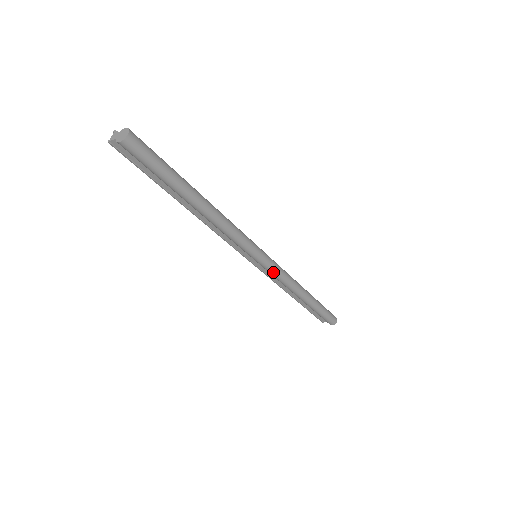
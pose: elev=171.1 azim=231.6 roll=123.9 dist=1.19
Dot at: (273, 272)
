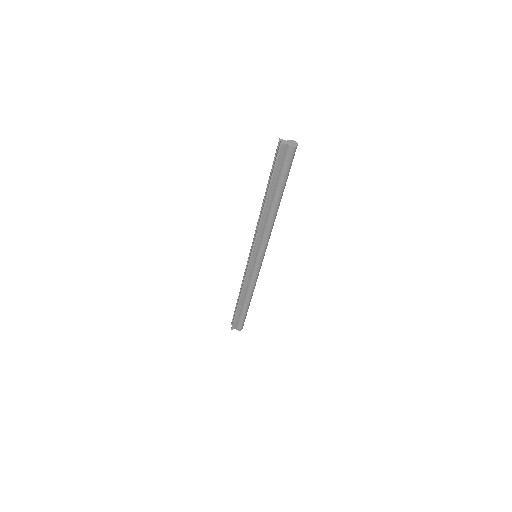
Dot at: (258, 271)
